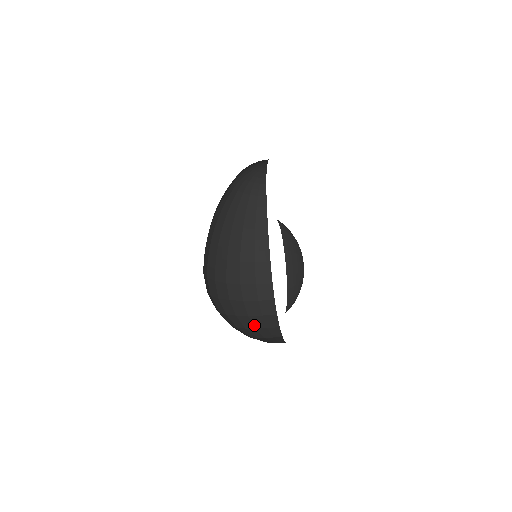
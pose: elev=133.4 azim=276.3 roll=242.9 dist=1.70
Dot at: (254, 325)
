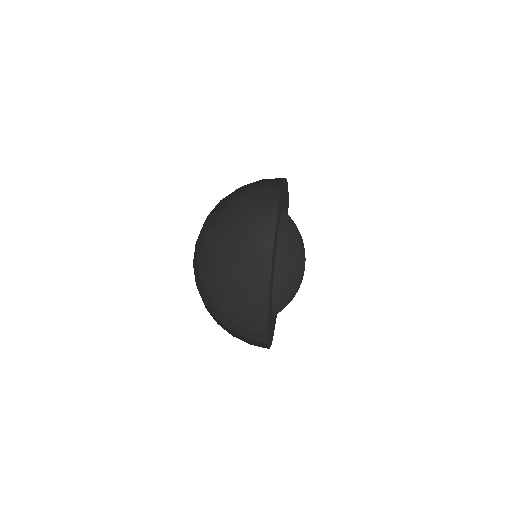
Dot at: occluded
